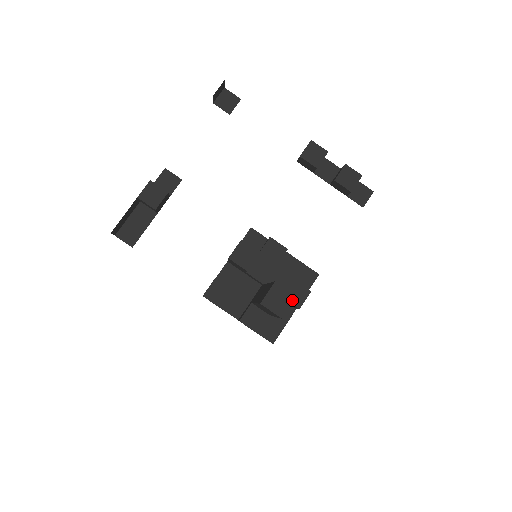
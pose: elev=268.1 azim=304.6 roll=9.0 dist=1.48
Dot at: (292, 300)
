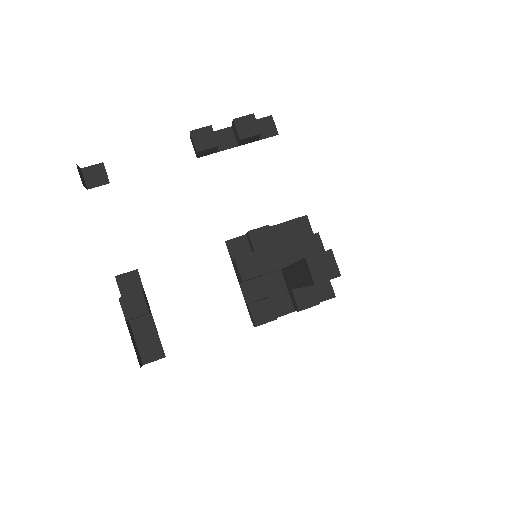
Dot at: (331, 256)
